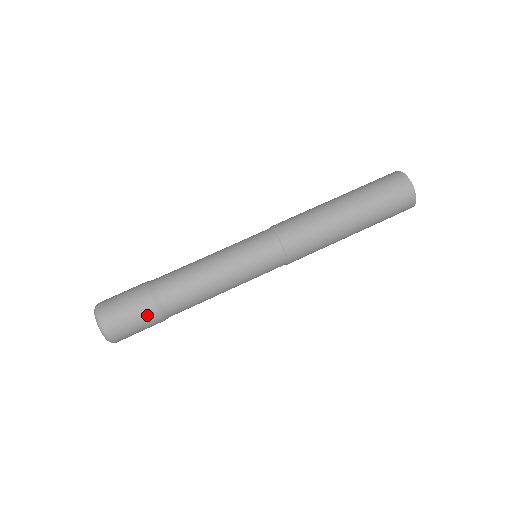
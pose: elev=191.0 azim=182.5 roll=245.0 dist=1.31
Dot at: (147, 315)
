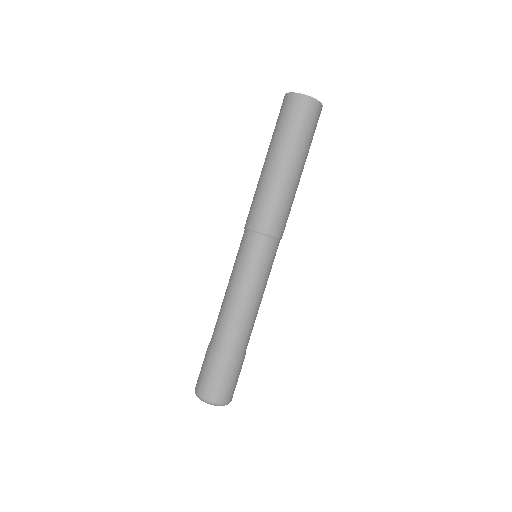
Dot at: (235, 368)
